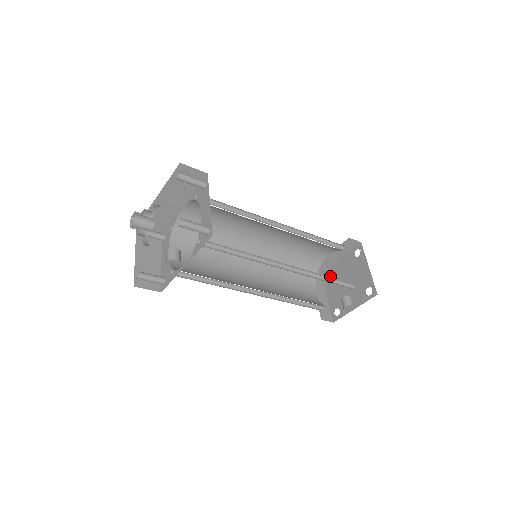
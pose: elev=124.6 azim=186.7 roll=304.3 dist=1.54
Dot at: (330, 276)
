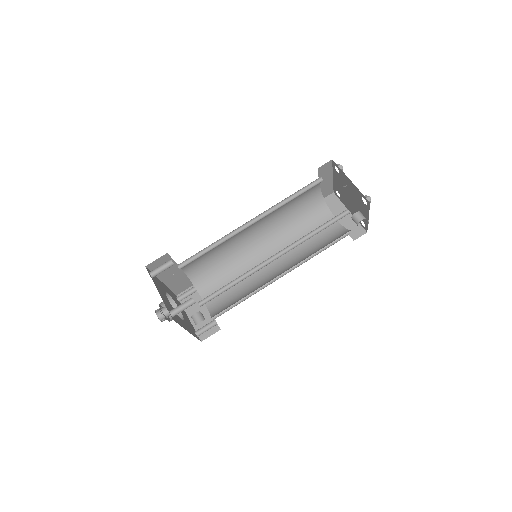
Dot at: occluded
